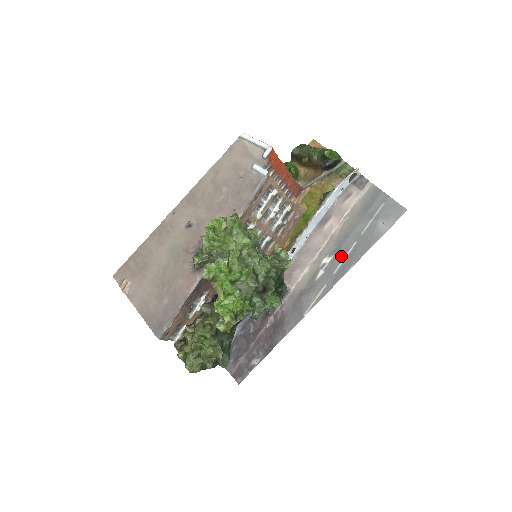
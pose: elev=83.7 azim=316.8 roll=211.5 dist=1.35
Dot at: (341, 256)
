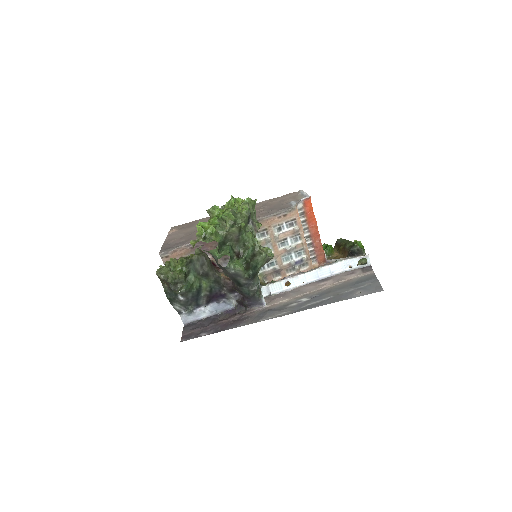
Dot at: (315, 300)
